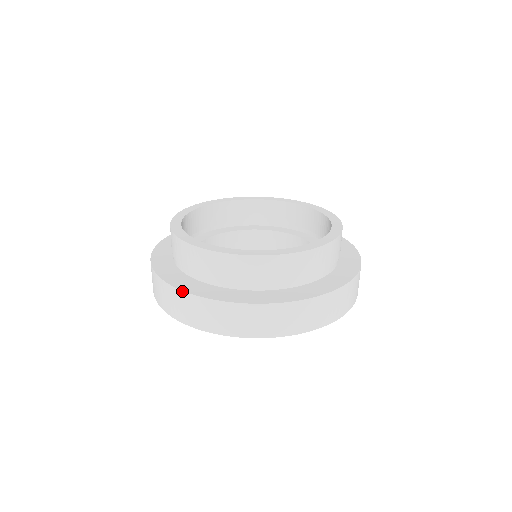
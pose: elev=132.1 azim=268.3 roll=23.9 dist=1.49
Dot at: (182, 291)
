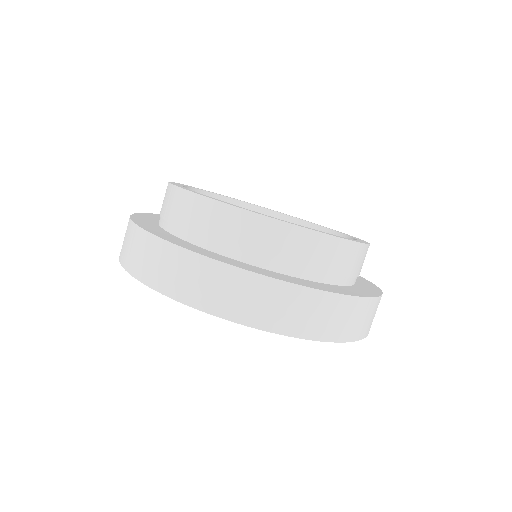
Dot at: (130, 219)
